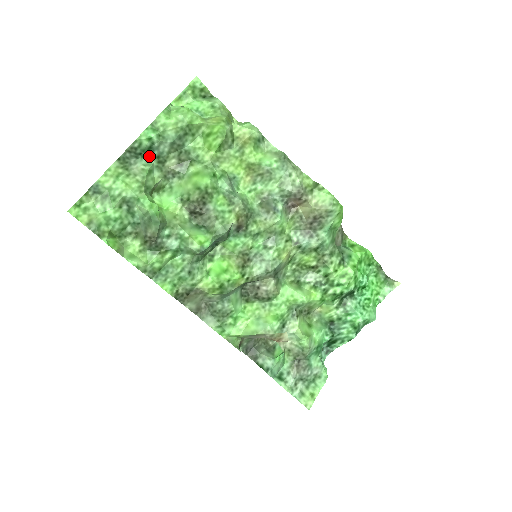
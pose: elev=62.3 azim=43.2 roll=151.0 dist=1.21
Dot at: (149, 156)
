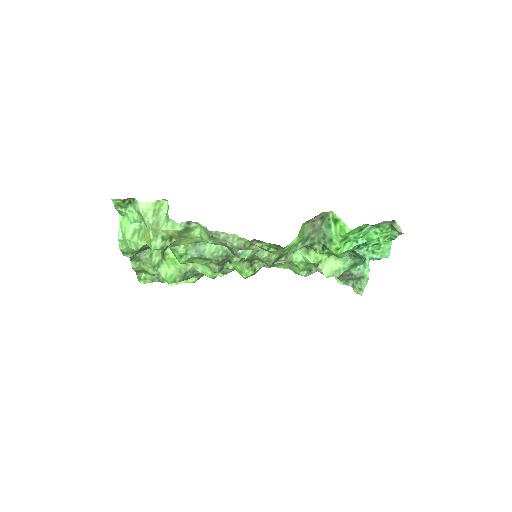
Dot at: (142, 251)
